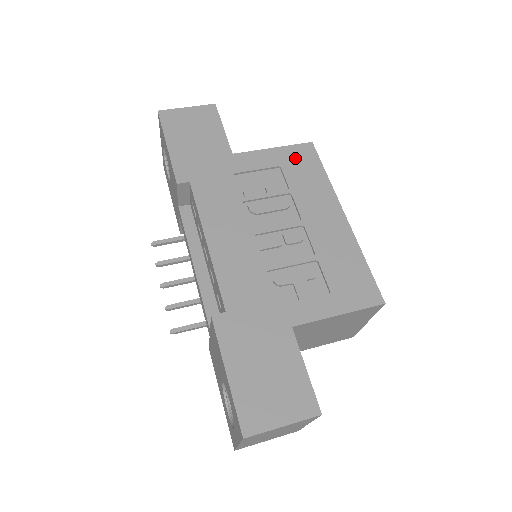
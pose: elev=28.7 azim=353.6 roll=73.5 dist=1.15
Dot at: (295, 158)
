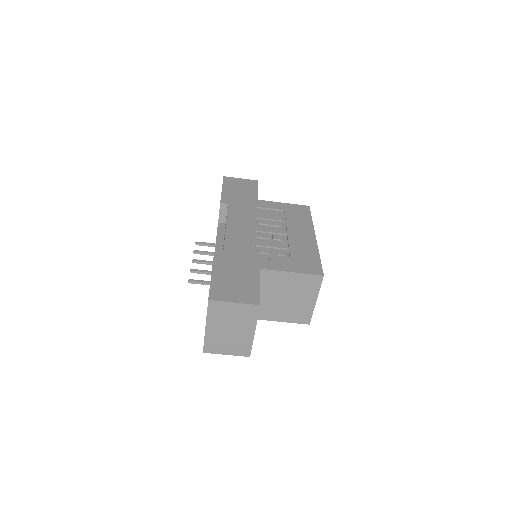
Dot at: (295, 209)
